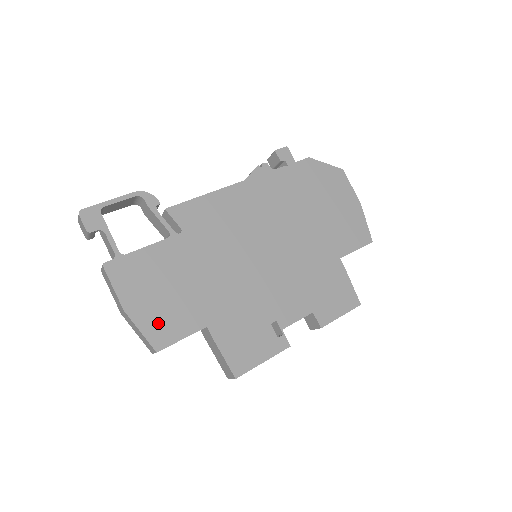
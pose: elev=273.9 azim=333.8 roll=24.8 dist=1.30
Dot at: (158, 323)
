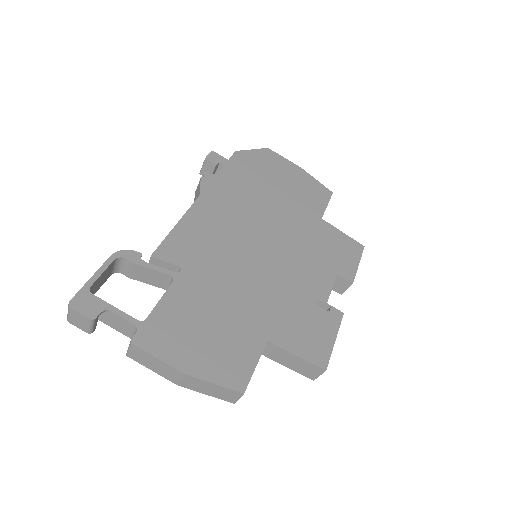
Dot at: (224, 365)
